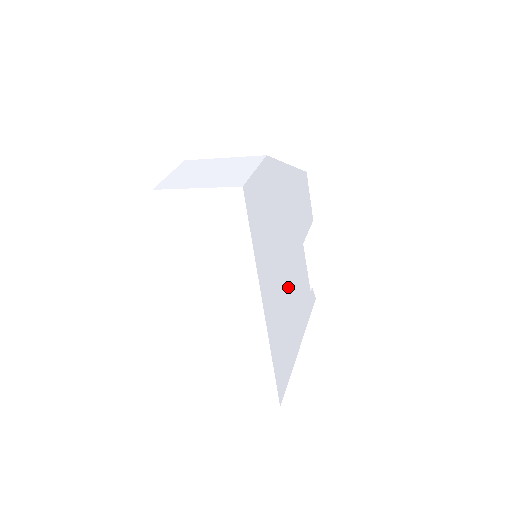
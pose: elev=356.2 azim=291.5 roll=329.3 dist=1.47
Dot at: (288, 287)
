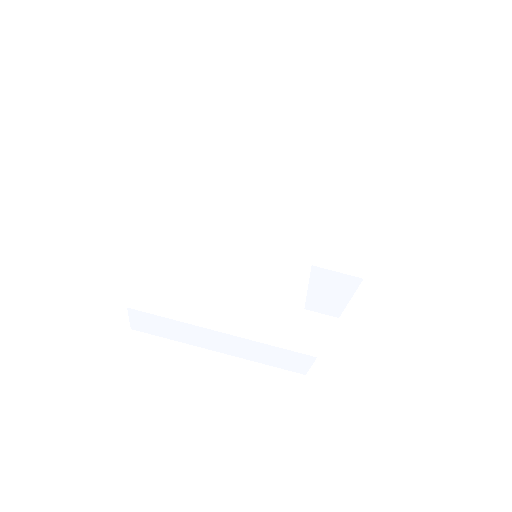
Dot at: (242, 254)
